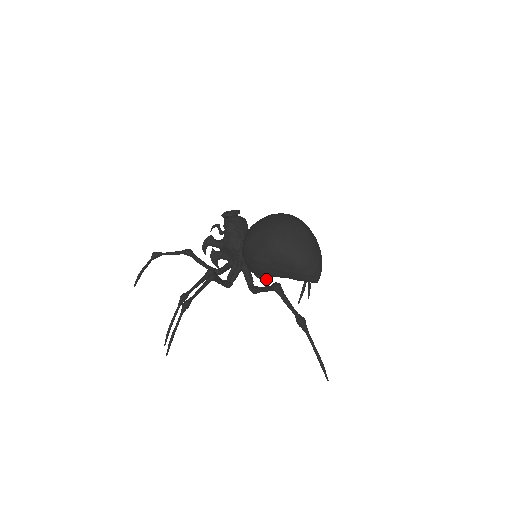
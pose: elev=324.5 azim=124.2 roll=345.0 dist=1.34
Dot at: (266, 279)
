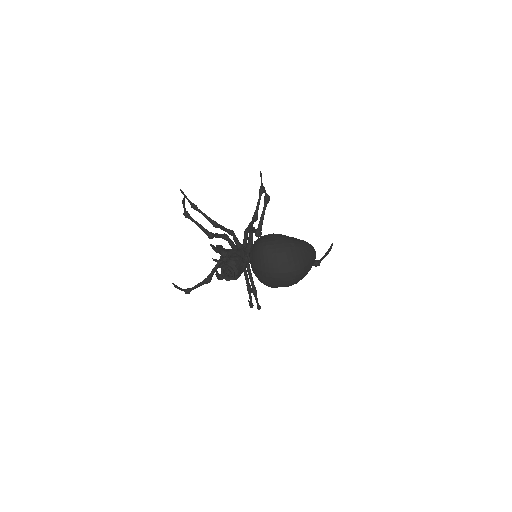
Dot at: occluded
